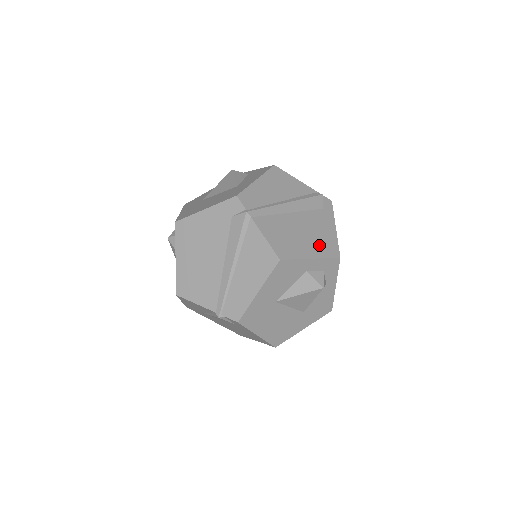
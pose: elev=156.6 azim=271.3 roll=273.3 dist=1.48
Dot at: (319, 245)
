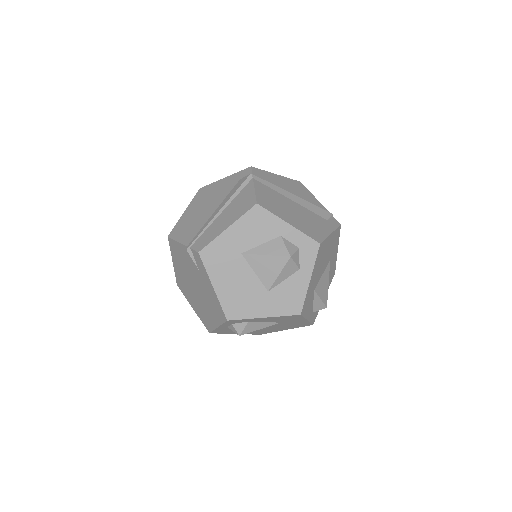
Dot at: (304, 226)
